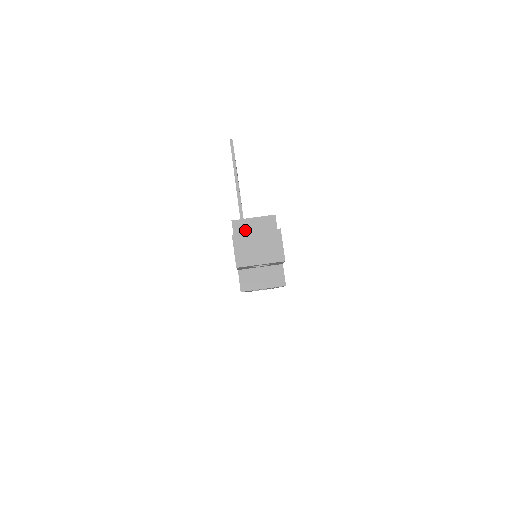
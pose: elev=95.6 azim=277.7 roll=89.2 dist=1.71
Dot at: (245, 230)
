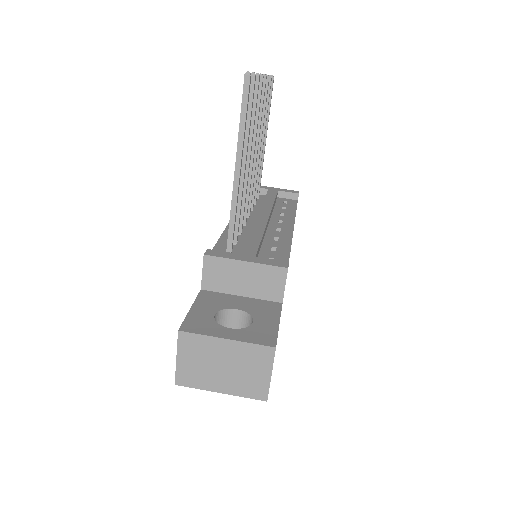
Dot at: (224, 278)
